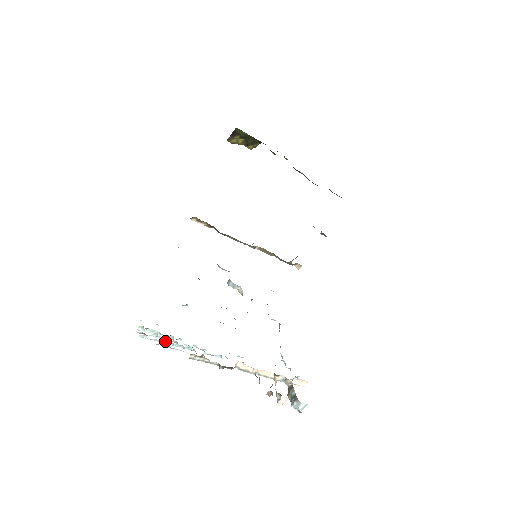
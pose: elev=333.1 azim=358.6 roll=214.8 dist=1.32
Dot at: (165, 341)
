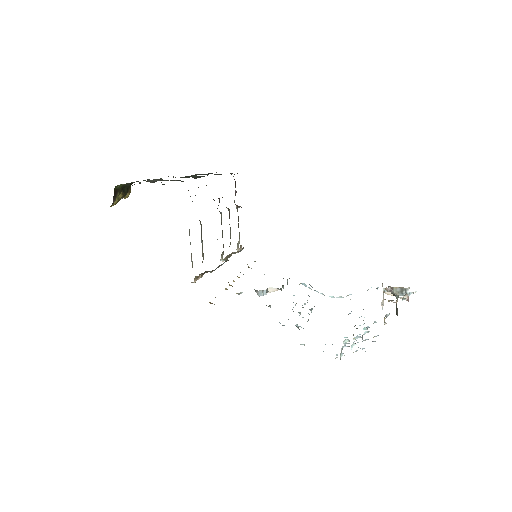
Dot at: (362, 341)
